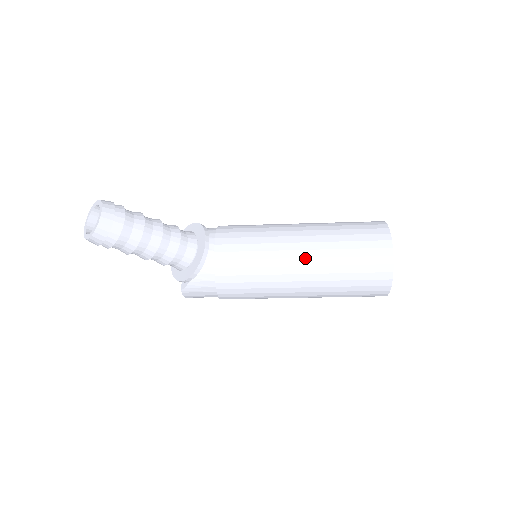
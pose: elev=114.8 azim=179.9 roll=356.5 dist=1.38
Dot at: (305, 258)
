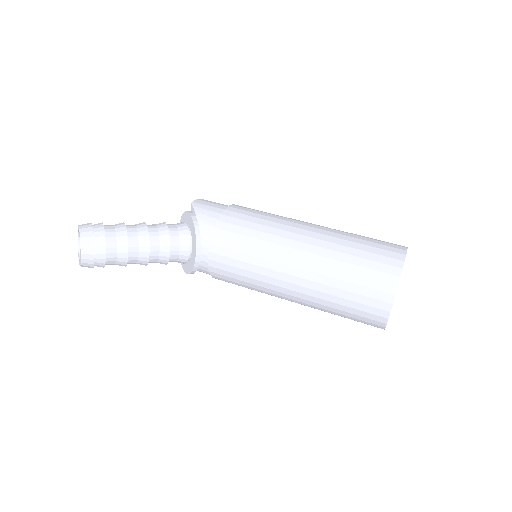
Dot at: (295, 291)
